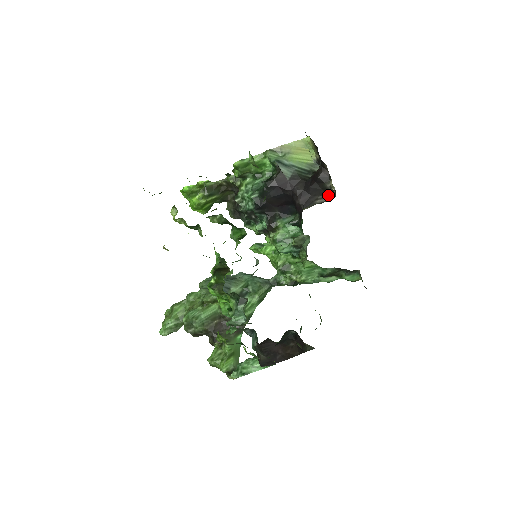
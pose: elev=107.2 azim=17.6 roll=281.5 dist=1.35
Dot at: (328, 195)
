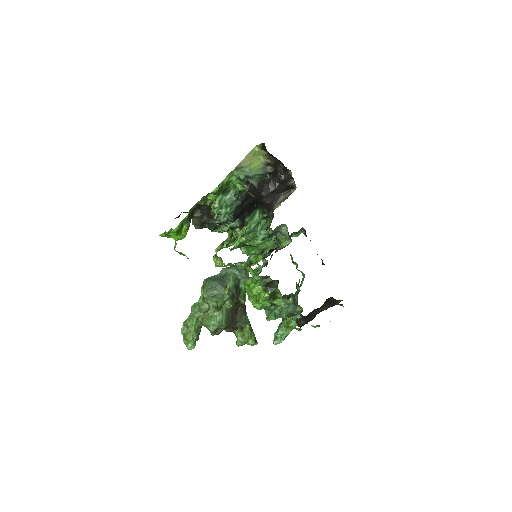
Dot at: (289, 190)
